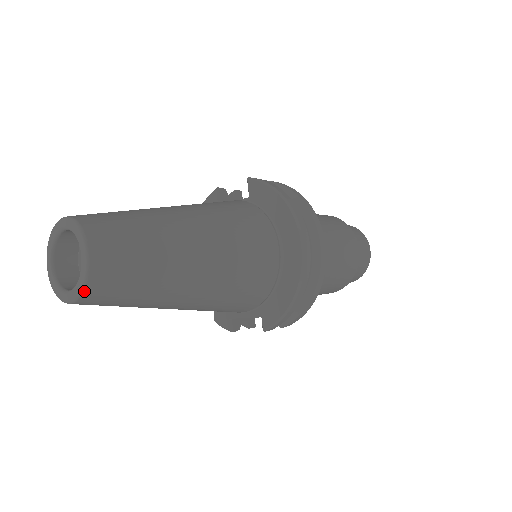
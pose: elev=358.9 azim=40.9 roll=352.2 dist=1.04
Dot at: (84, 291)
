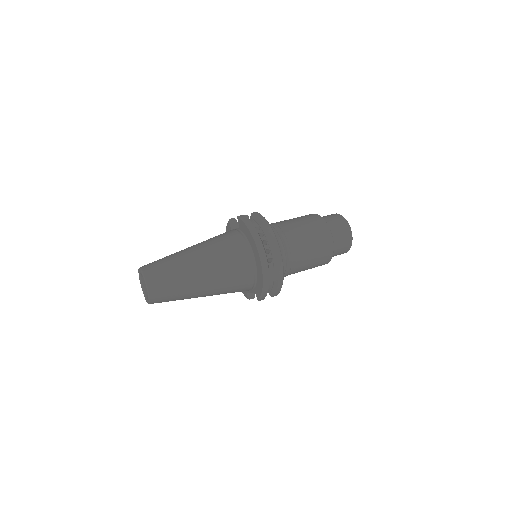
Dot at: (150, 300)
